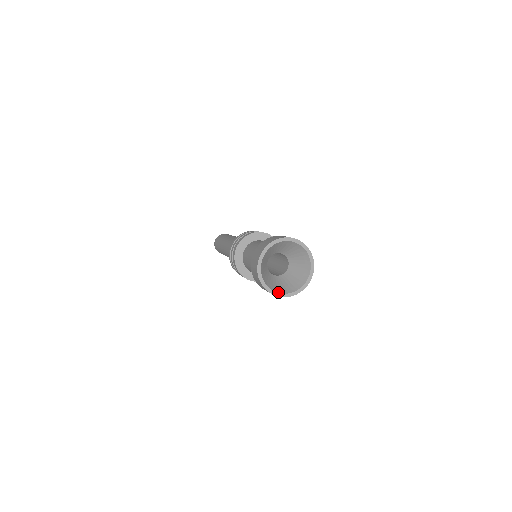
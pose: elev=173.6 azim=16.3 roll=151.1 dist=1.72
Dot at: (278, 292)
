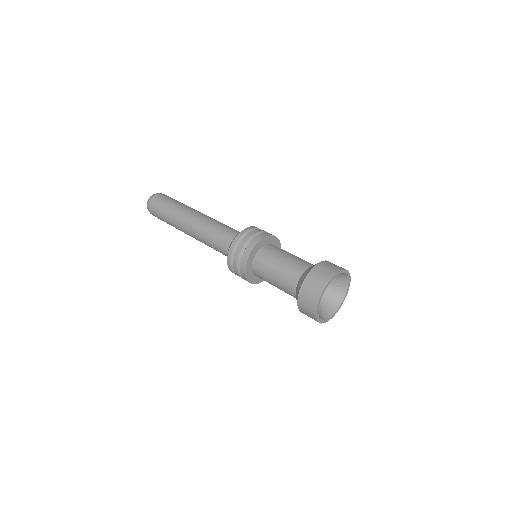
Dot at: (328, 318)
